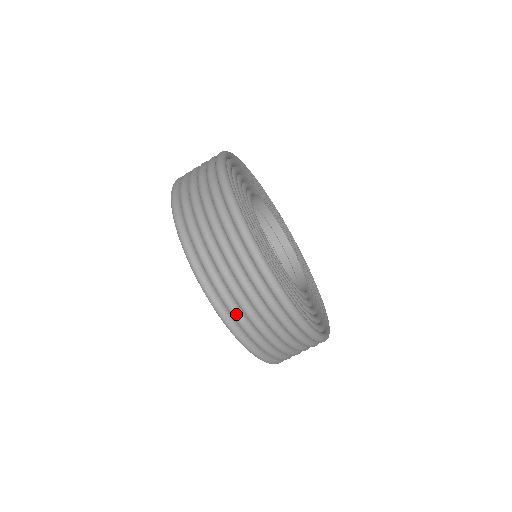
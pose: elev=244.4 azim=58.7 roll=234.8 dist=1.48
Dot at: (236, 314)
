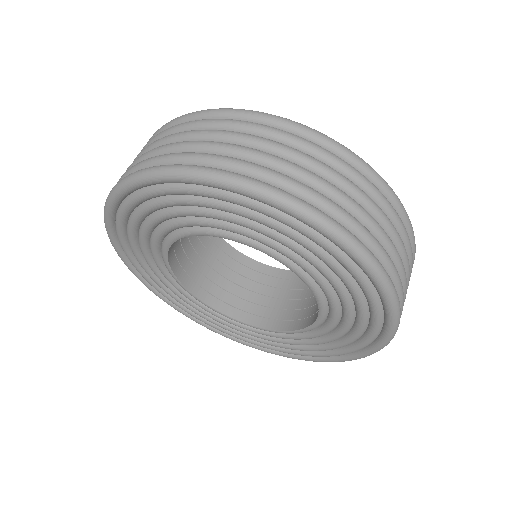
Dot at: (389, 258)
